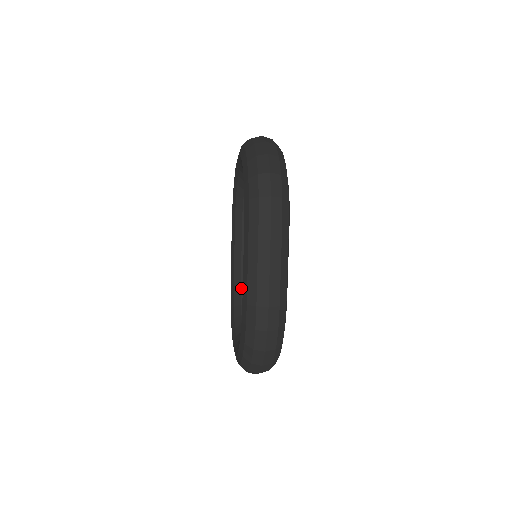
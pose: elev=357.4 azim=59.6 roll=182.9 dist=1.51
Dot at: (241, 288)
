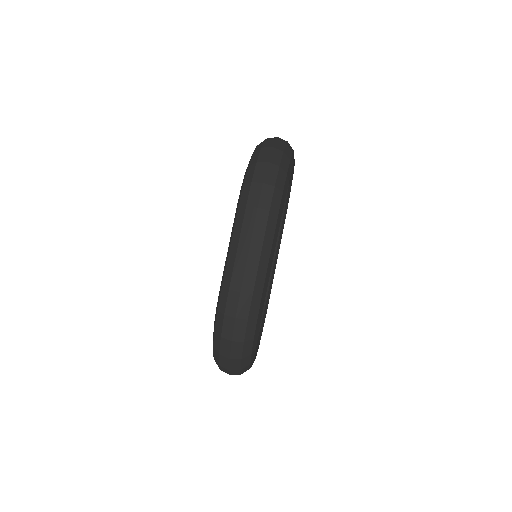
Dot at: occluded
